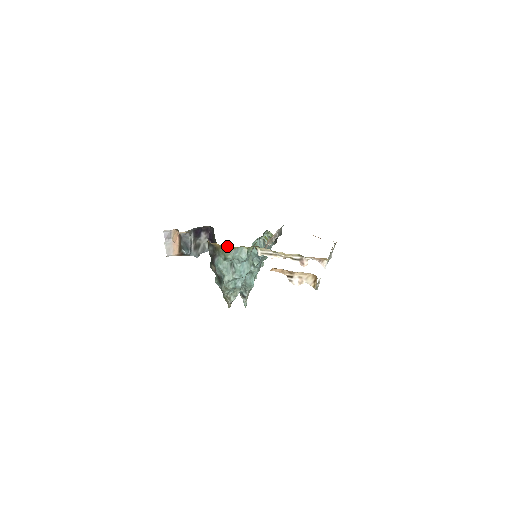
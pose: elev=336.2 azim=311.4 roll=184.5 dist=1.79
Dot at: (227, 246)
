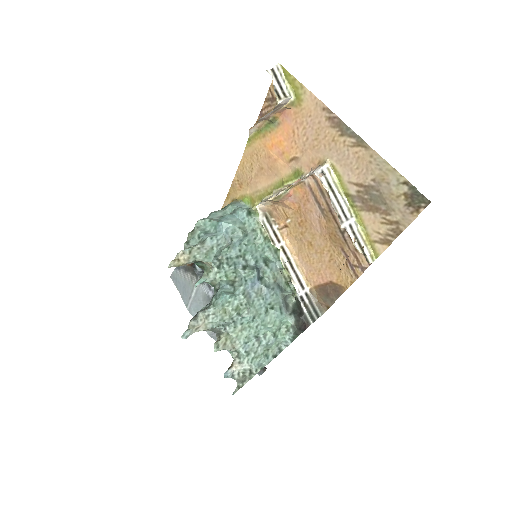
Dot at: (237, 198)
